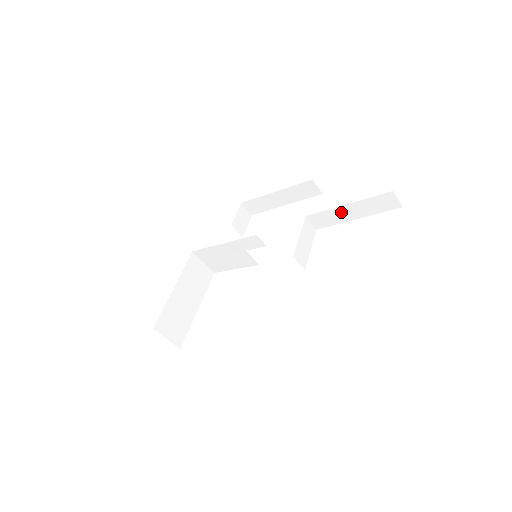
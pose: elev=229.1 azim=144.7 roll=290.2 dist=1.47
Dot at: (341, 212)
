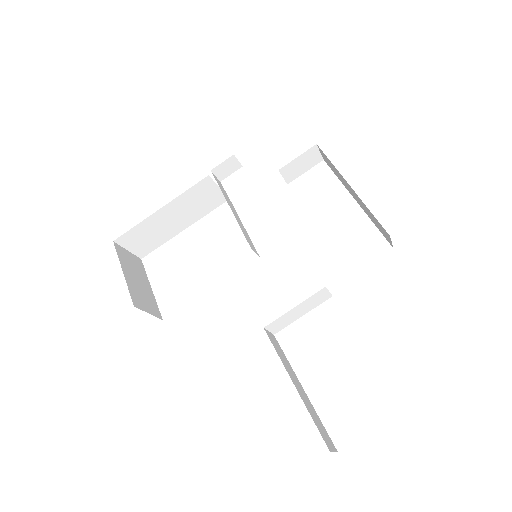
Dot at: occluded
